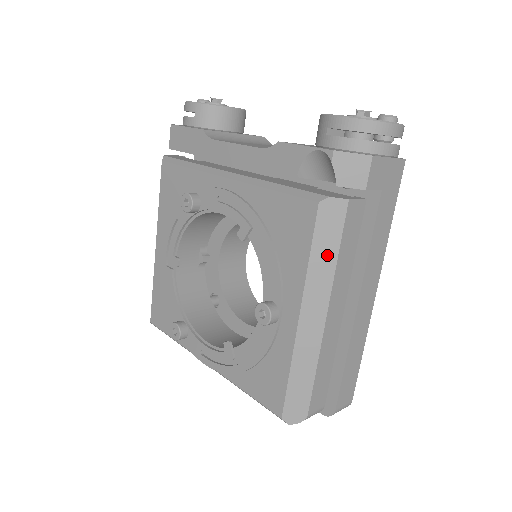
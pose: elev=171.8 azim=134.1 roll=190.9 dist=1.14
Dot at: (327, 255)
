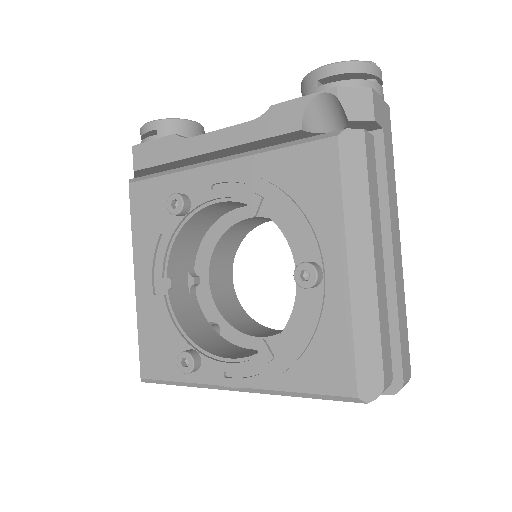
Dot at: (358, 189)
